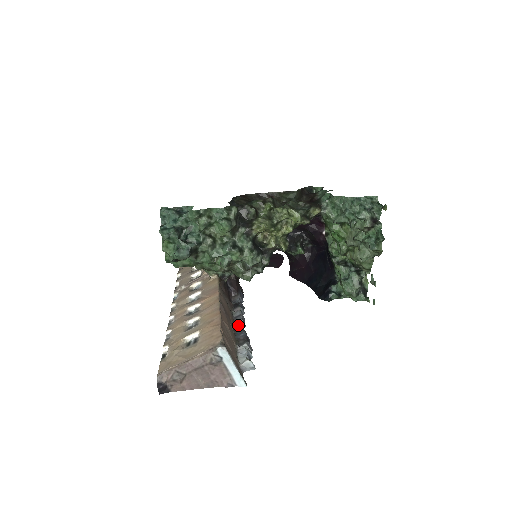
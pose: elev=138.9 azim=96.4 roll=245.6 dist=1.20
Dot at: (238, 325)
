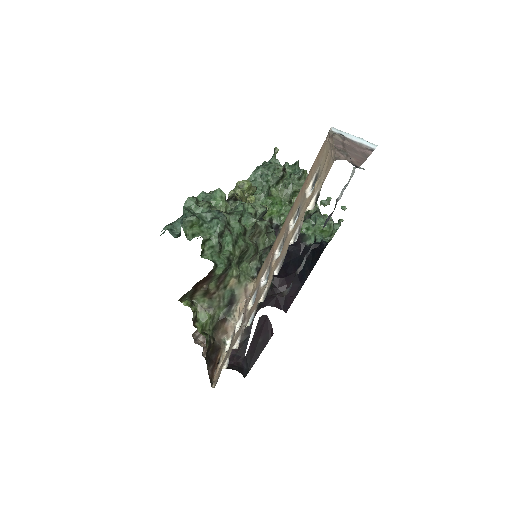
Dot at: (316, 247)
